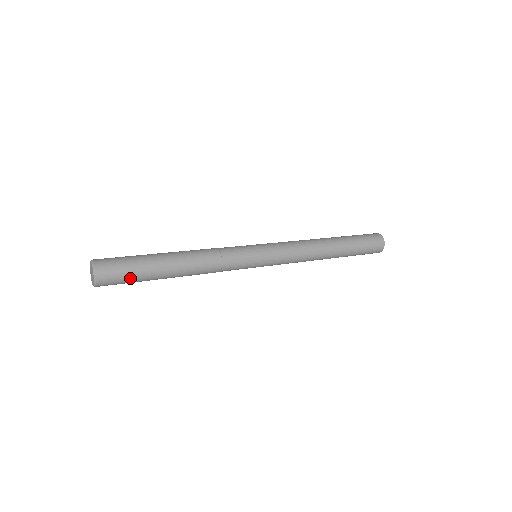
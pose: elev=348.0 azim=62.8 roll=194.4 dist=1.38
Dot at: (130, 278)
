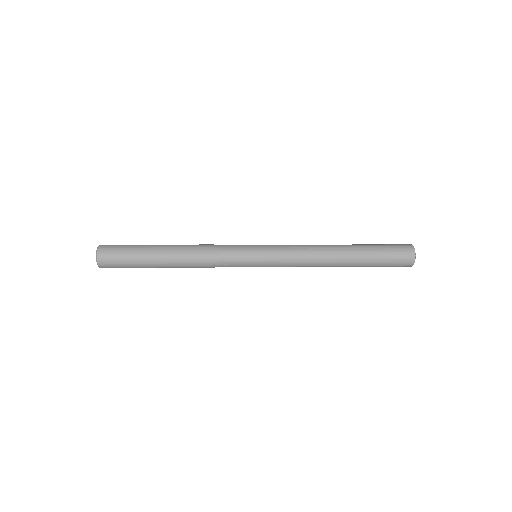
Dot at: (128, 267)
